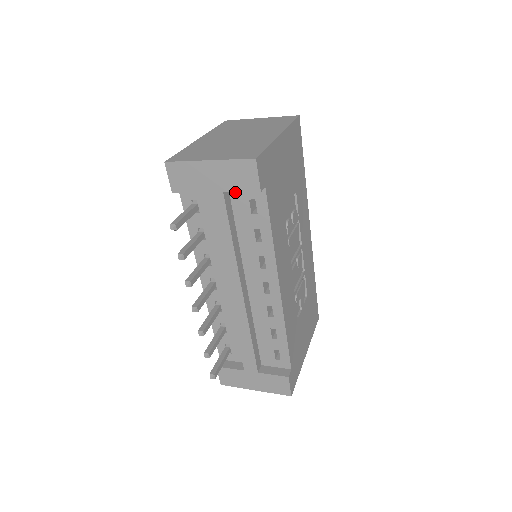
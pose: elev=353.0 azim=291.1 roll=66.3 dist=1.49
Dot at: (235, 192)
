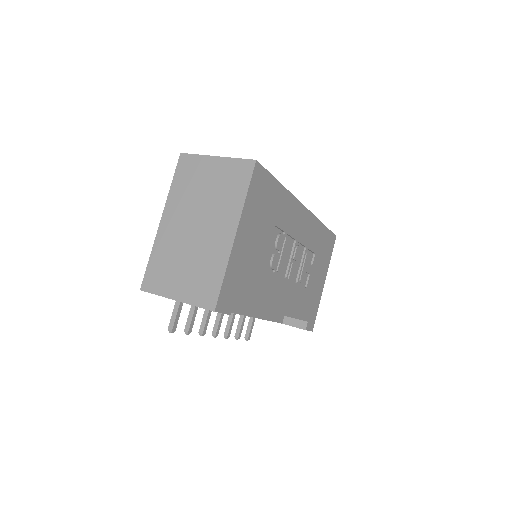
Dot at: occluded
